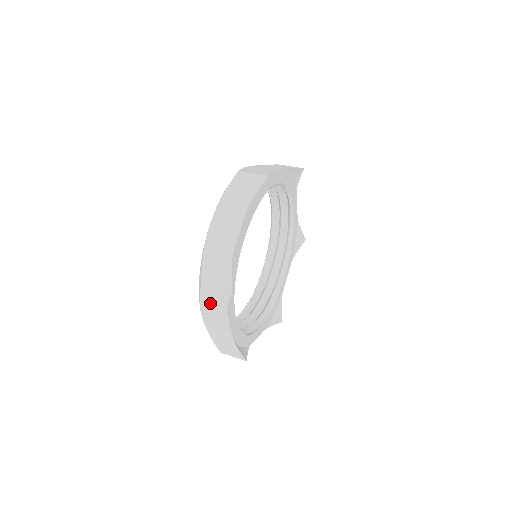
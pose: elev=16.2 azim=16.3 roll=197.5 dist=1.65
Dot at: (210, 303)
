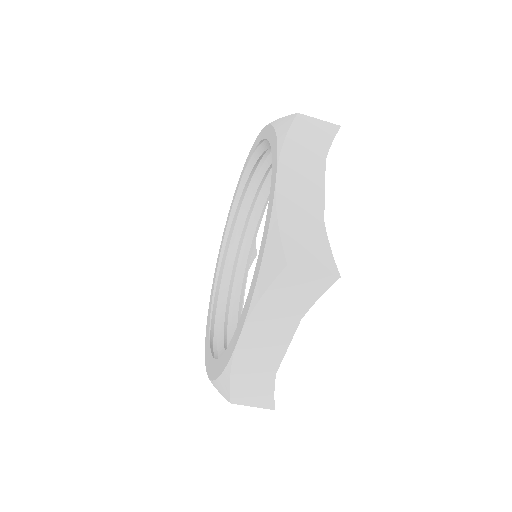
Dot at: (279, 303)
